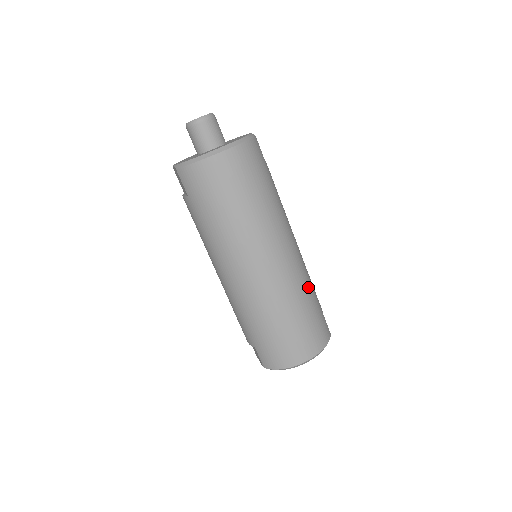
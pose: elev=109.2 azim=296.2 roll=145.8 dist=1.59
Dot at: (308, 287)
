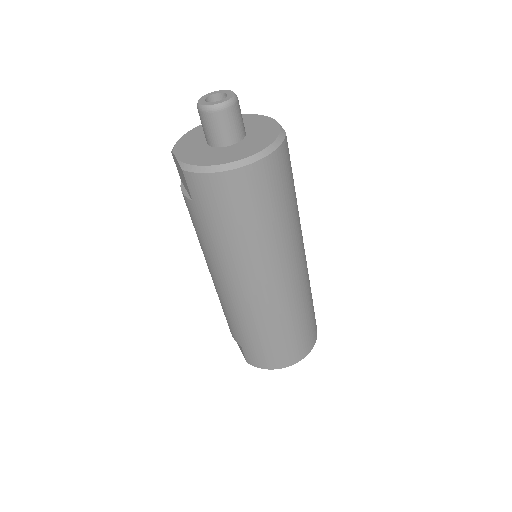
Dot at: (308, 296)
